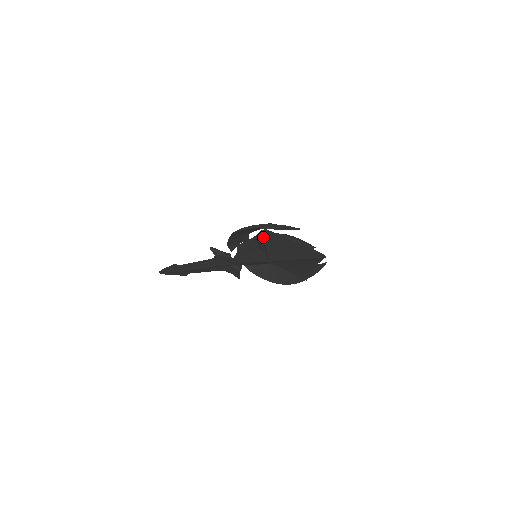
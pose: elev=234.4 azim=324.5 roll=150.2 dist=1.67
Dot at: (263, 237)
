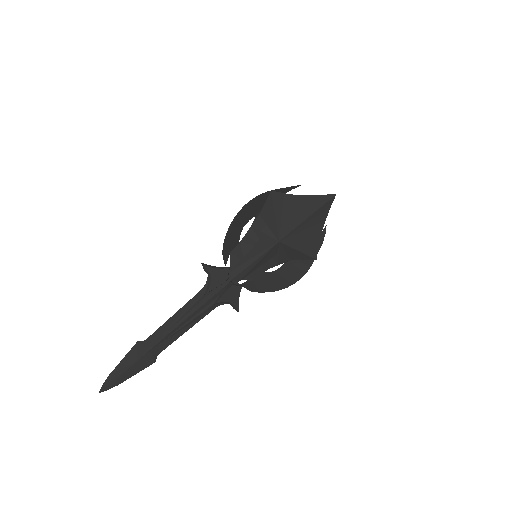
Dot at: (266, 212)
